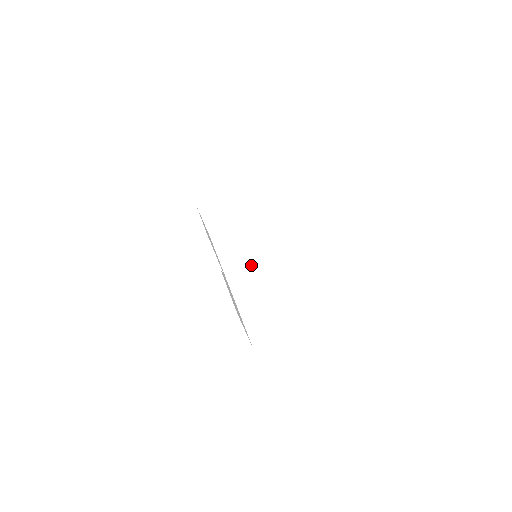
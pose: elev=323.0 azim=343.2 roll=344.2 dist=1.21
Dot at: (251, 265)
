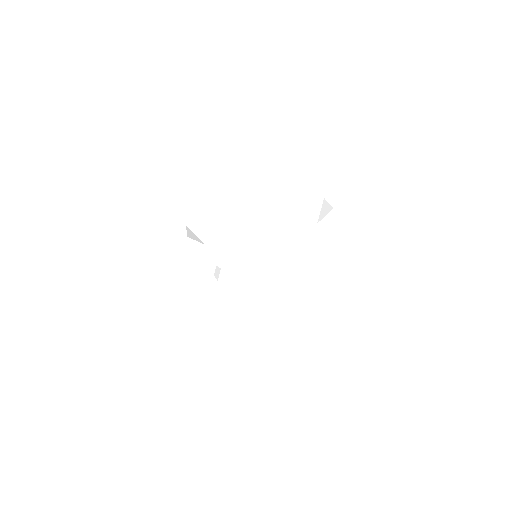
Dot at: (229, 253)
